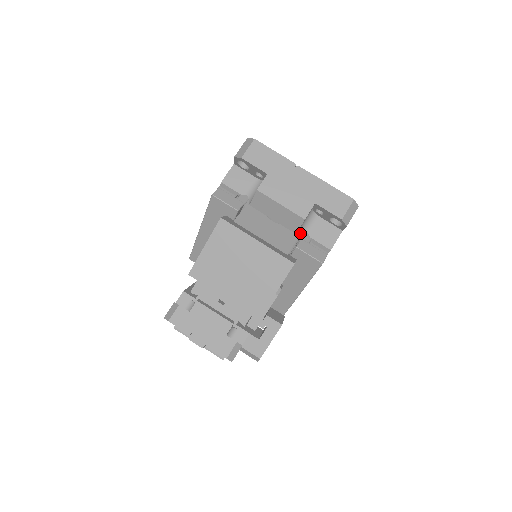
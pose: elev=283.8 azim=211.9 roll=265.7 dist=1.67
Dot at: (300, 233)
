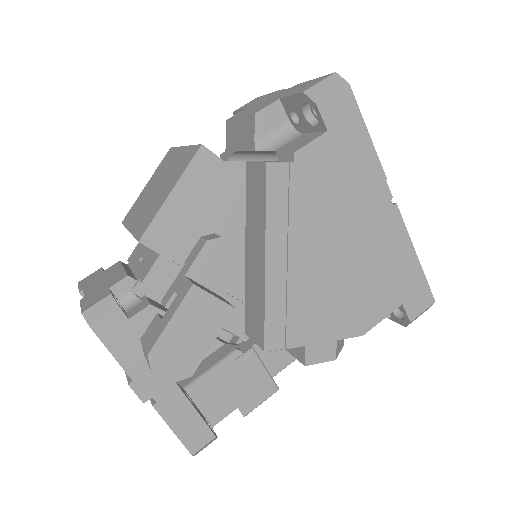
Dot at: occluded
